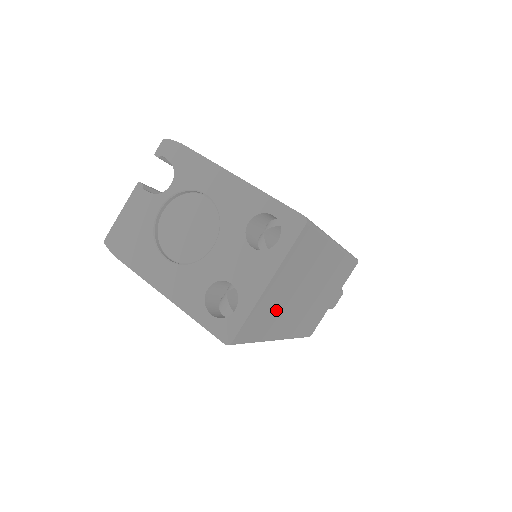
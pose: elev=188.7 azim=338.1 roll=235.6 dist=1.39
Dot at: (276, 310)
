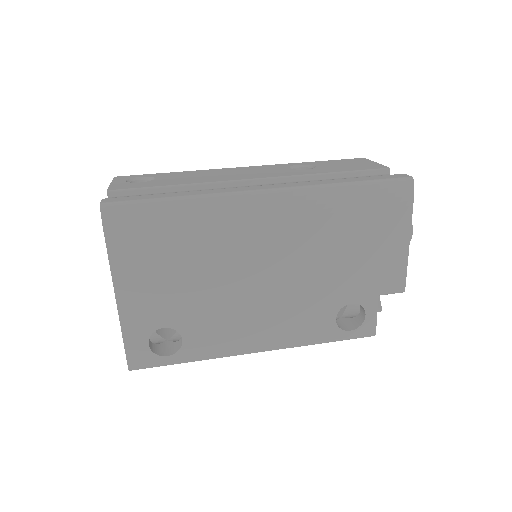
Dot at: occluded
